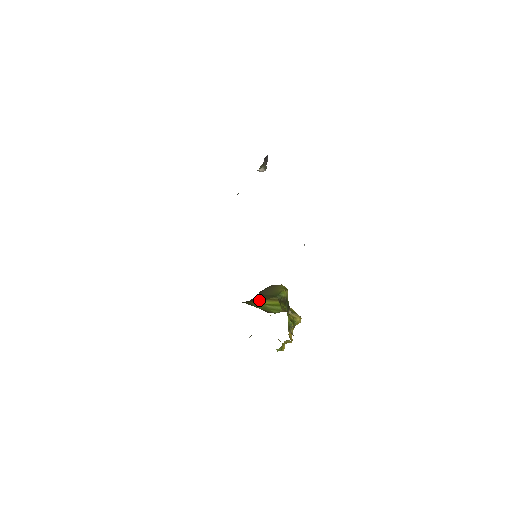
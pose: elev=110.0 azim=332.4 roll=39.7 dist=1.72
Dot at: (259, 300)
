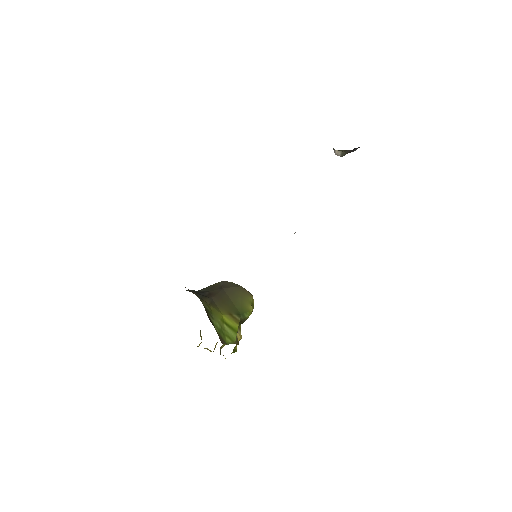
Dot at: (221, 308)
